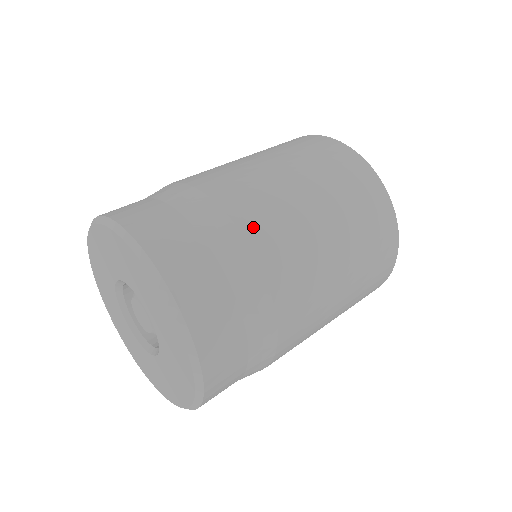
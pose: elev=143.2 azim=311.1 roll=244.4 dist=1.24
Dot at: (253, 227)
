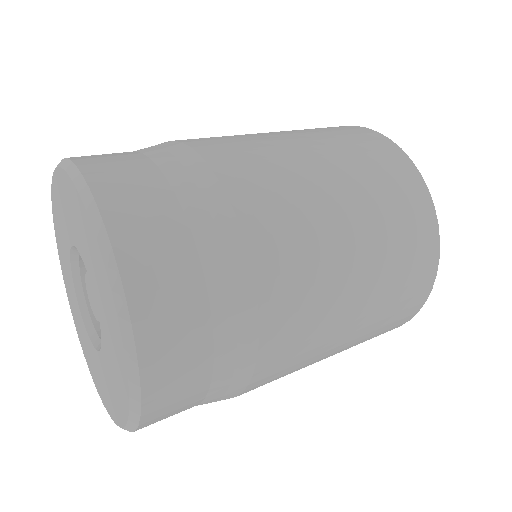
Dot at: (235, 176)
